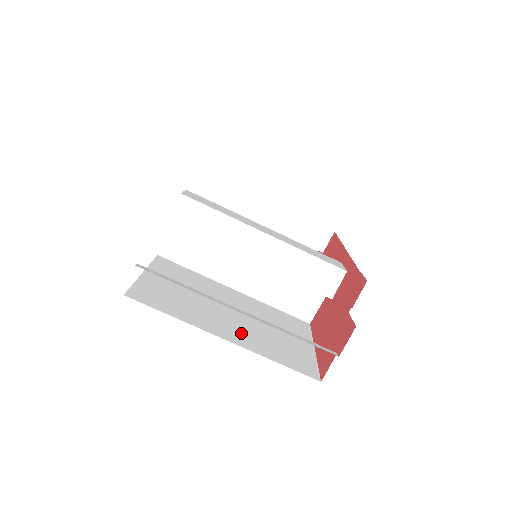
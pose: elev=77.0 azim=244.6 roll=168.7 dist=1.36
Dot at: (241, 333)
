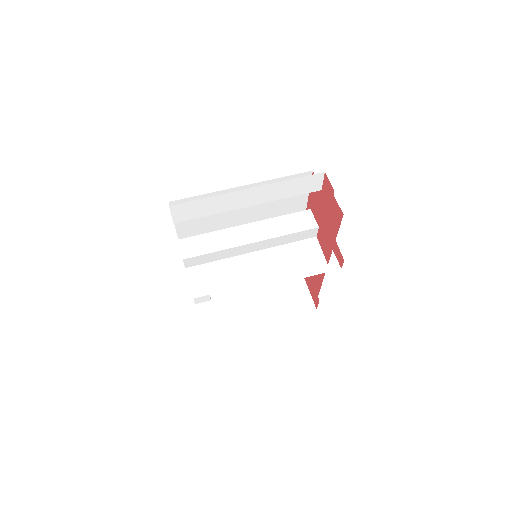
Dot at: occluded
